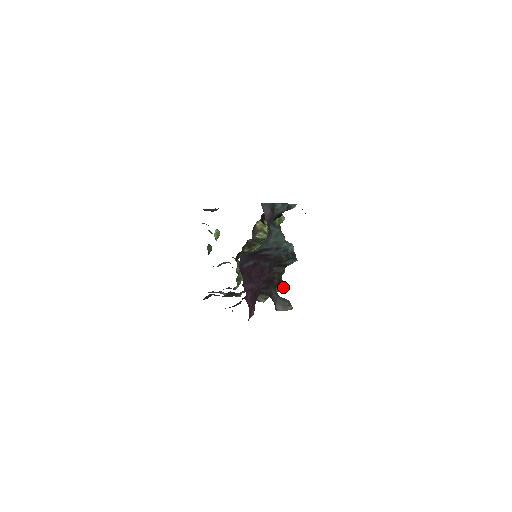
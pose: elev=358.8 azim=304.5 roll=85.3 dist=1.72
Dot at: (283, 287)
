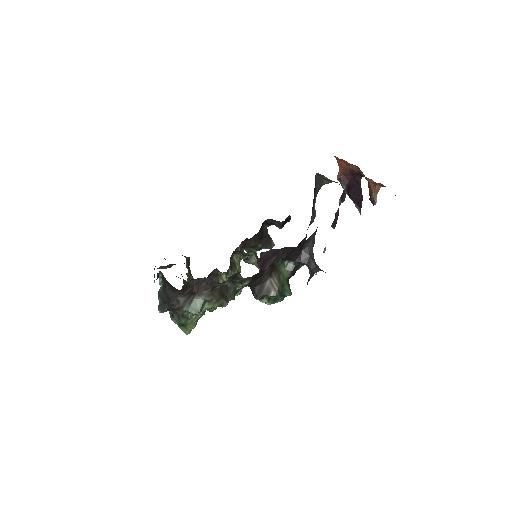
Dot at: (289, 290)
